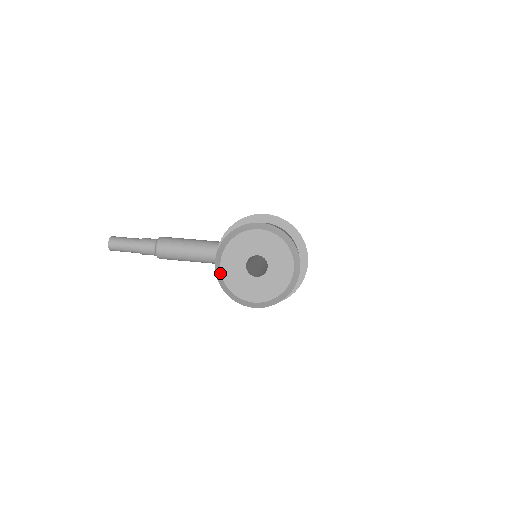
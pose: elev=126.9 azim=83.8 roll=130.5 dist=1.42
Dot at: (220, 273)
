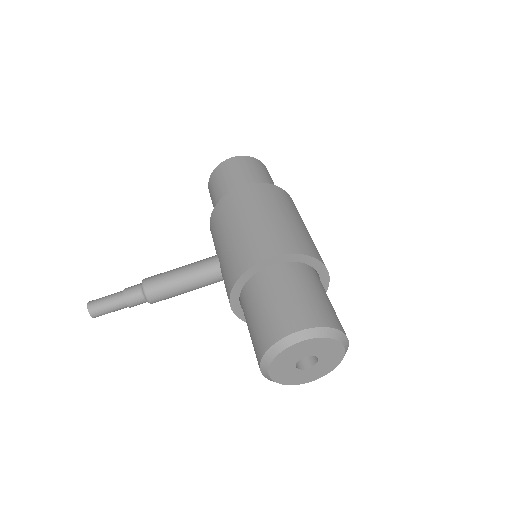
Dot at: (271, 380)
